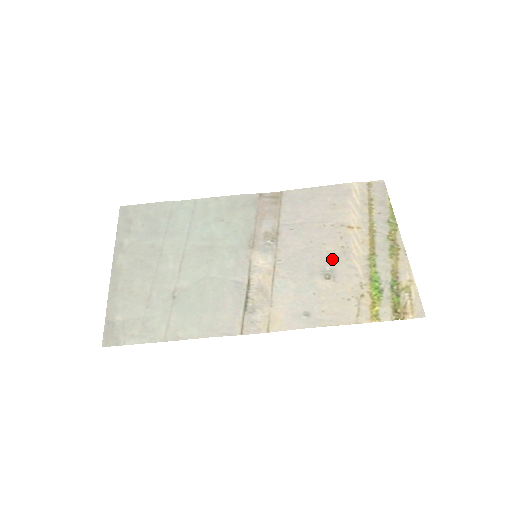
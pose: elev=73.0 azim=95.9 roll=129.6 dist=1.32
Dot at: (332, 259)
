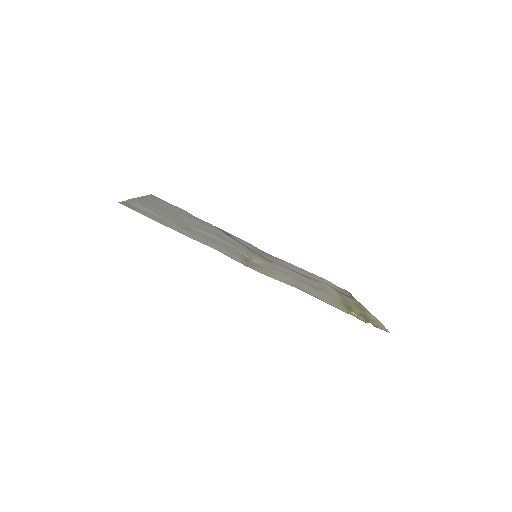
Dot at: (315, 286)
